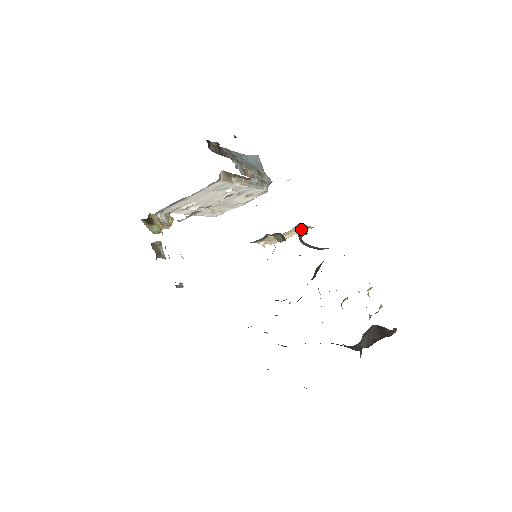
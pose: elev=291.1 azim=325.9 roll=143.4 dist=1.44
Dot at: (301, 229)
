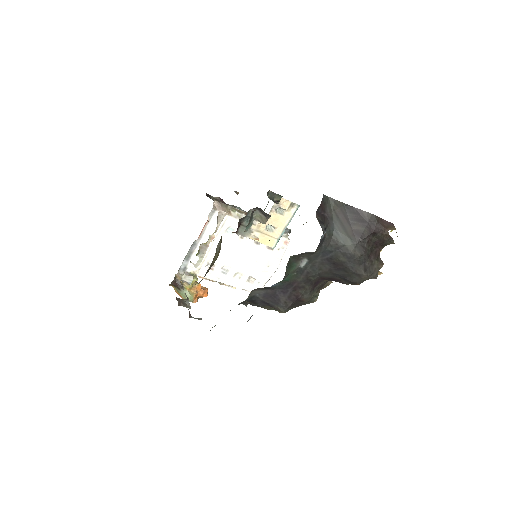
Dot at: (286, 210)
